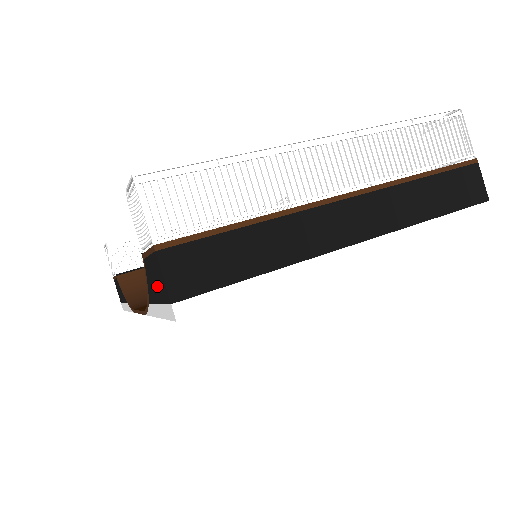
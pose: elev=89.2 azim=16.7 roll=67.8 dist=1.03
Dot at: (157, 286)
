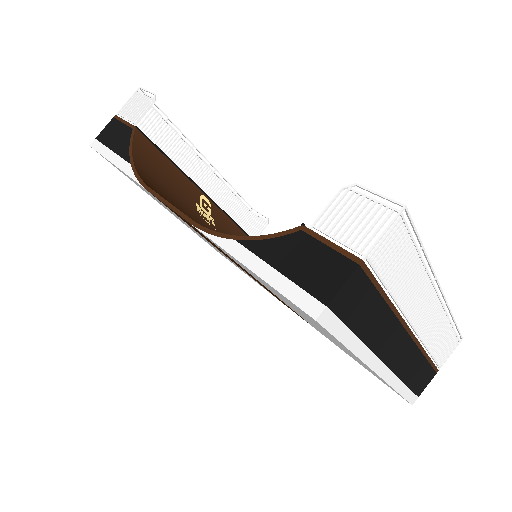
Dot at: (306, 268)
